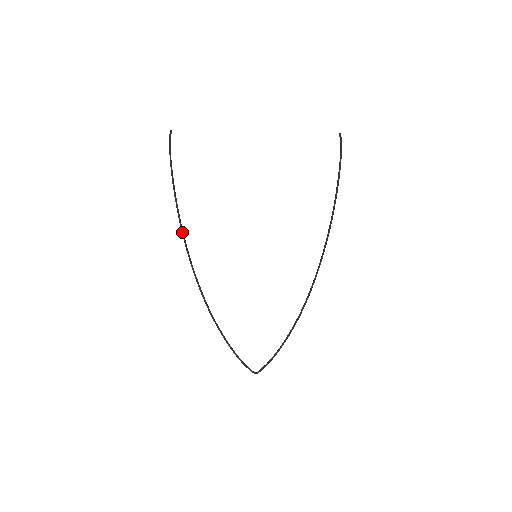
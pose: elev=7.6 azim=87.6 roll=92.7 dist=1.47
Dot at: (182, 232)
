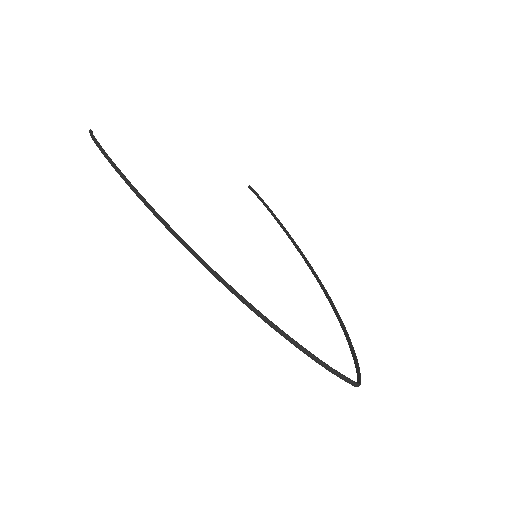
Dot at: (160, 216)
